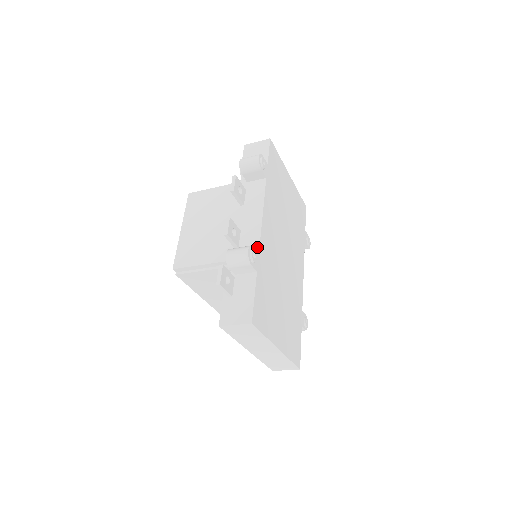
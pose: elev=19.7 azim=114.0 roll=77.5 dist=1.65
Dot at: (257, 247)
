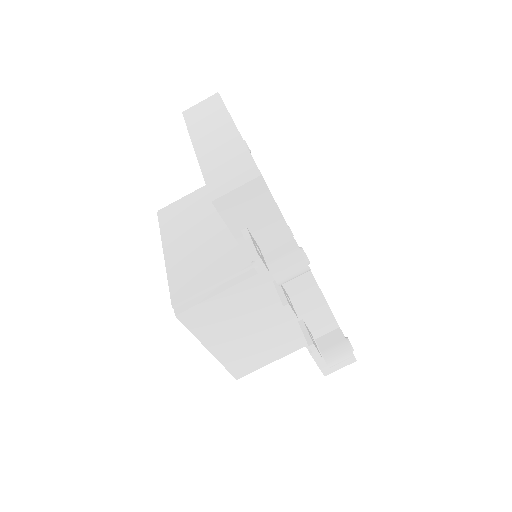
Dot at: occluded
